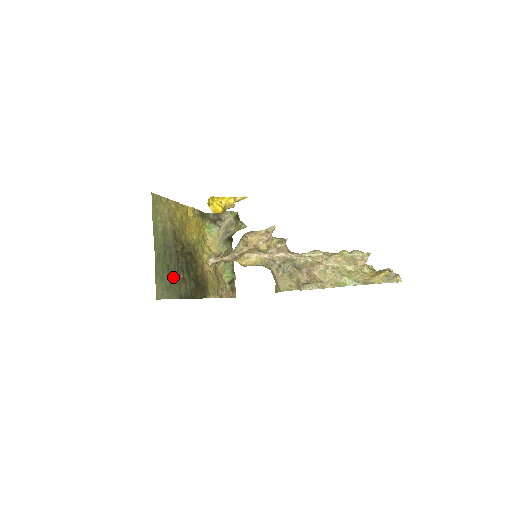
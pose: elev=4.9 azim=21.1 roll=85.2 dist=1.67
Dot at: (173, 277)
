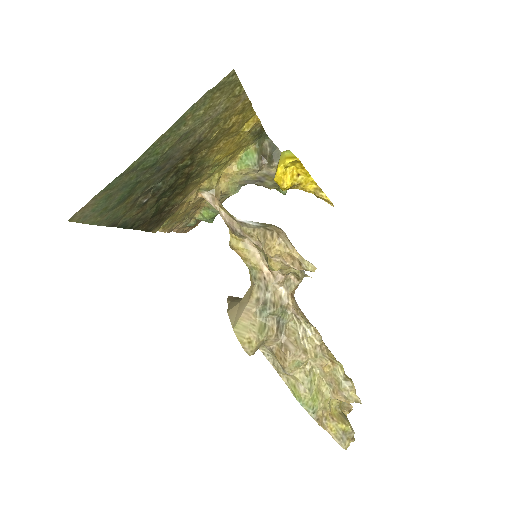
Dot at: (131, 197)
